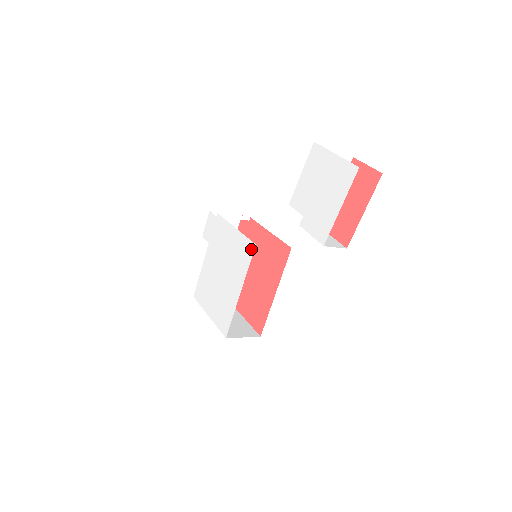
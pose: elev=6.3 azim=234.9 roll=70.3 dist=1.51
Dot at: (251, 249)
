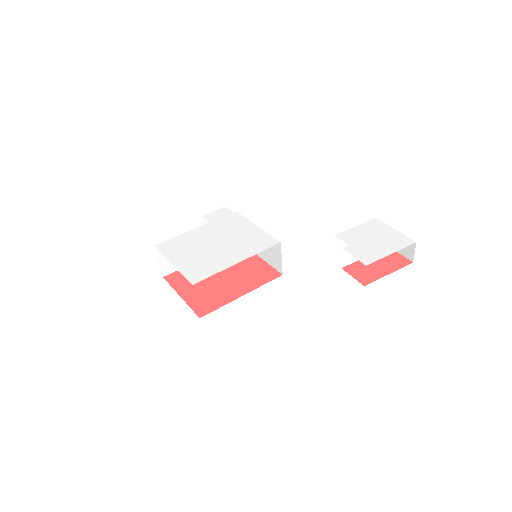
Dot at: (273, 242)
